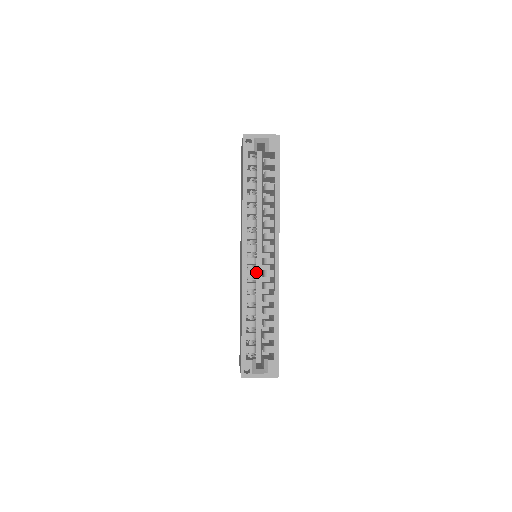
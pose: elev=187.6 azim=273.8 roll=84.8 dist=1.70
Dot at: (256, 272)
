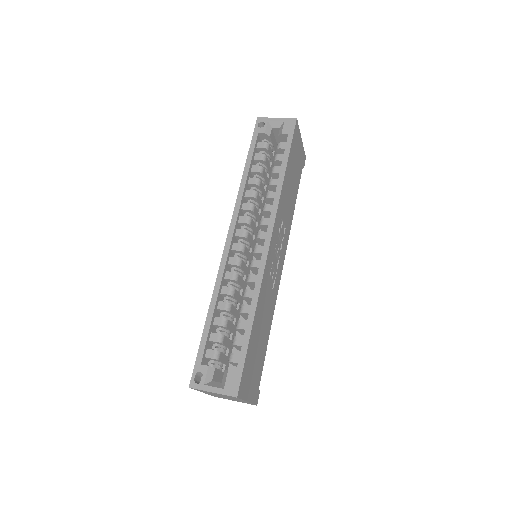
Dot at: (251, 273)
